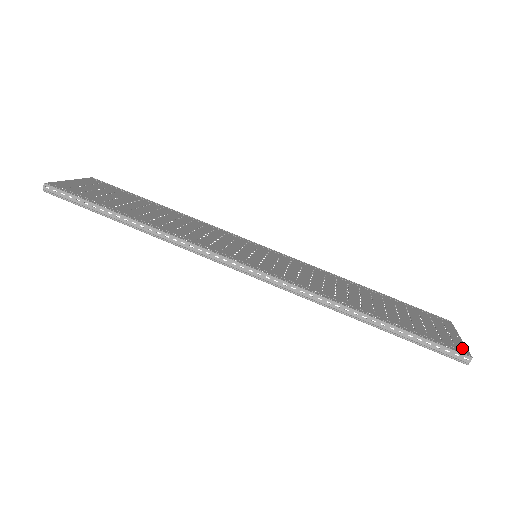
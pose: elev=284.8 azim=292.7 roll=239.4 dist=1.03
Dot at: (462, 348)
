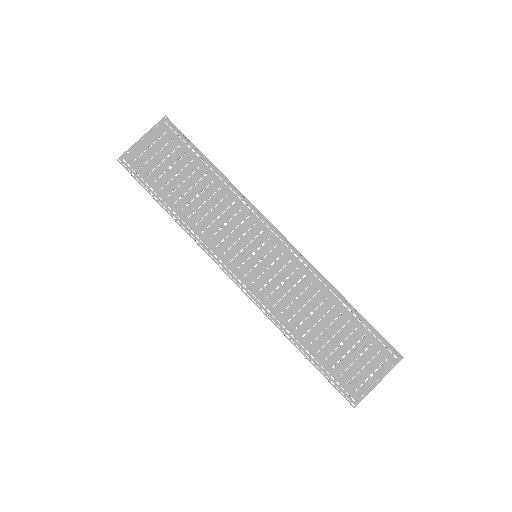
Dot at: (358, 396)
